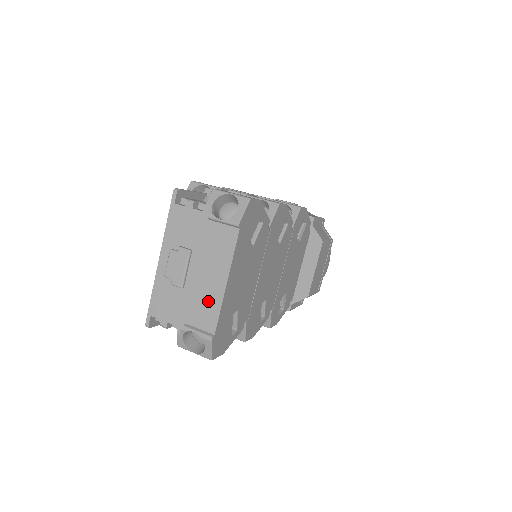
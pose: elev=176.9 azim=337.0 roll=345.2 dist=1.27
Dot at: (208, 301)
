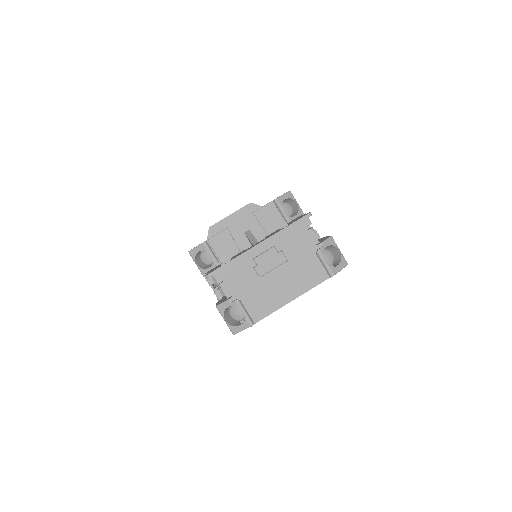
Dot at: (270, 300)
